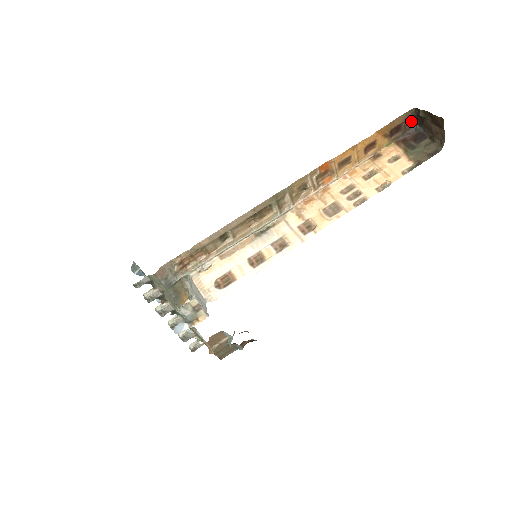
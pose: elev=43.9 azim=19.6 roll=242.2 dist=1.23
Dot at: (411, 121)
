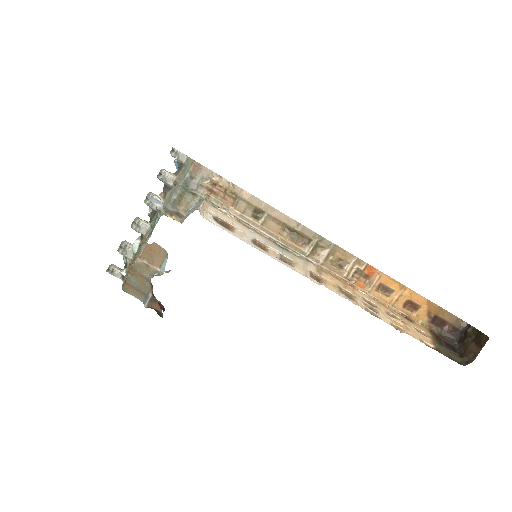
Dot at: (455, 332)
